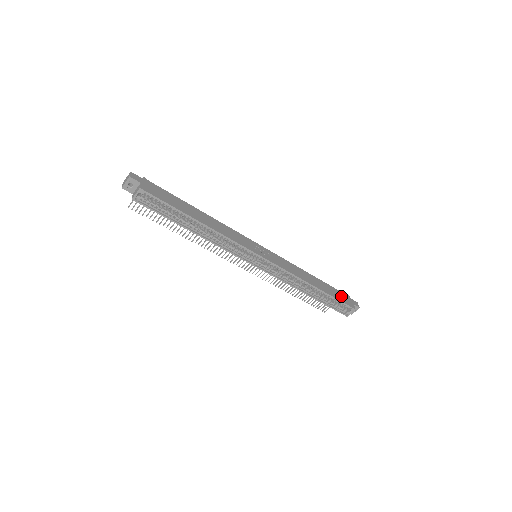
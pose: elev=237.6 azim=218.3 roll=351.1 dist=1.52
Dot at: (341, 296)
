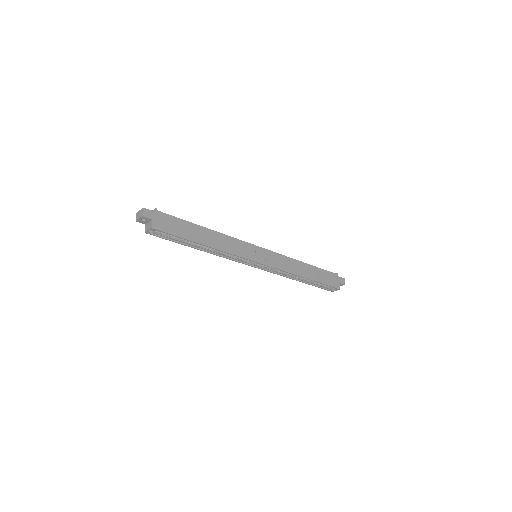
Dot at: (329, 278)
